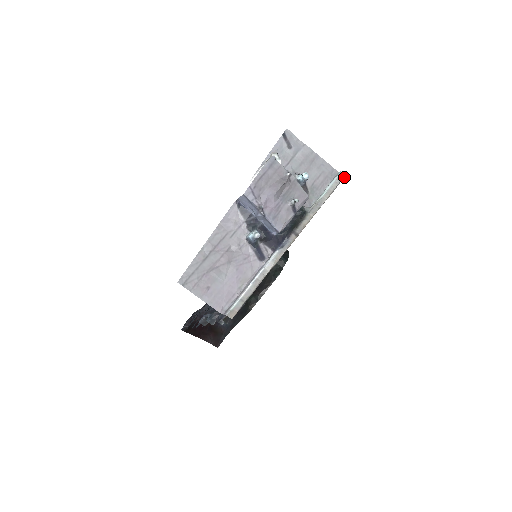
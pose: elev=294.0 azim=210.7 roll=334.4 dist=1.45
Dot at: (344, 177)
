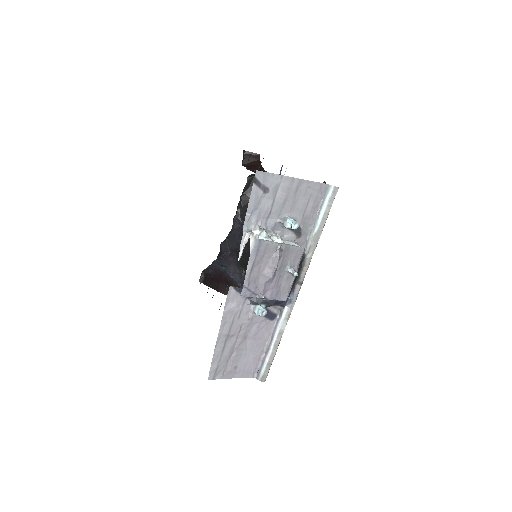
Dot at: (336, 193)
